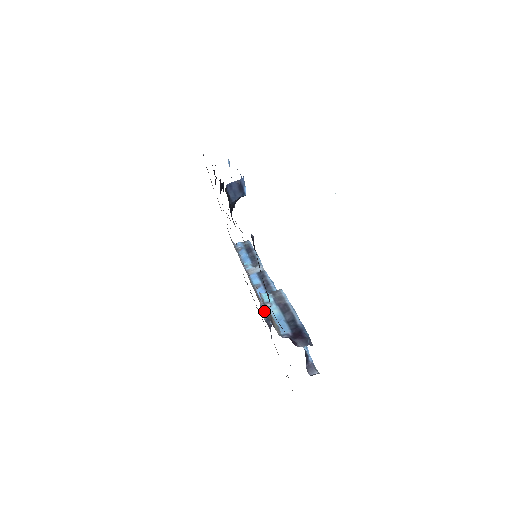
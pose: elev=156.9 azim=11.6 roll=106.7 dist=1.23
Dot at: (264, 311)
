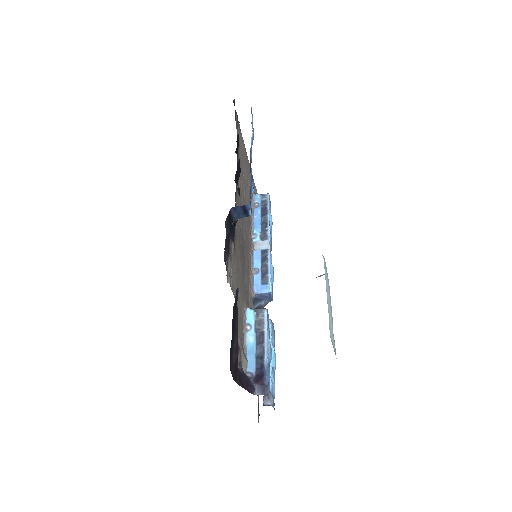
Dot at: (254, 302)
